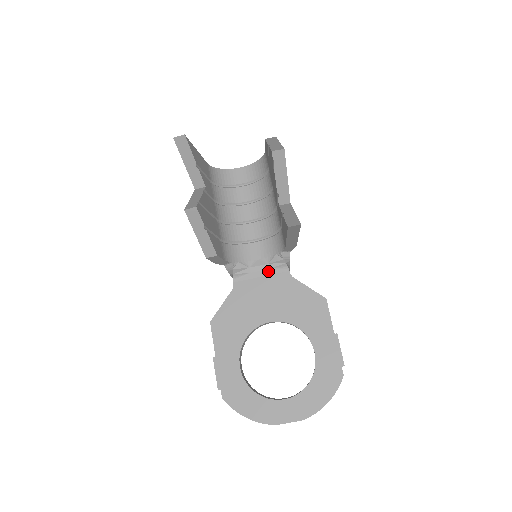
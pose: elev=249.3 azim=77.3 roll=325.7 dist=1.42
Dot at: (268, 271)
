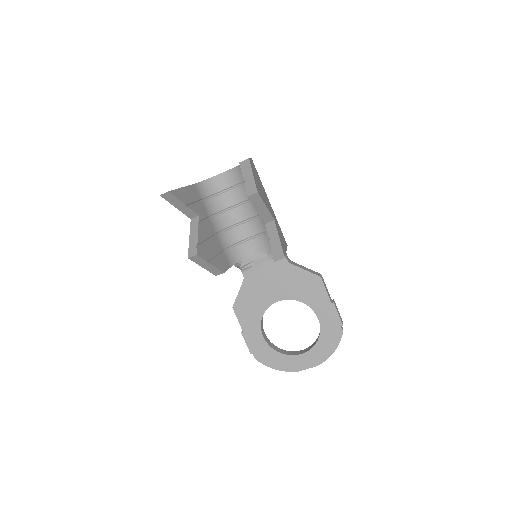
Dot at: (269, 261)
